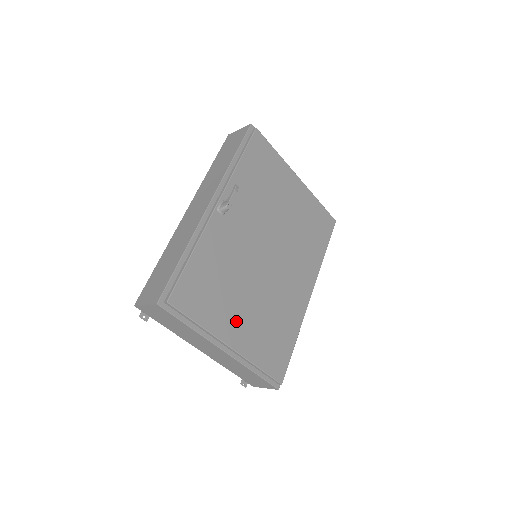
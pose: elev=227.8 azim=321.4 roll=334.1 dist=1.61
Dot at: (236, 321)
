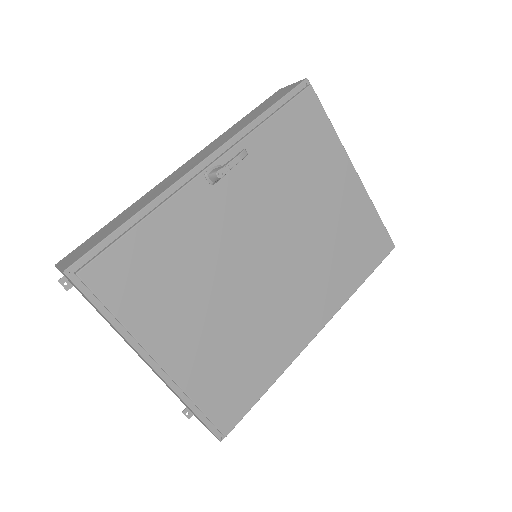
Dot at: (181, 332)
